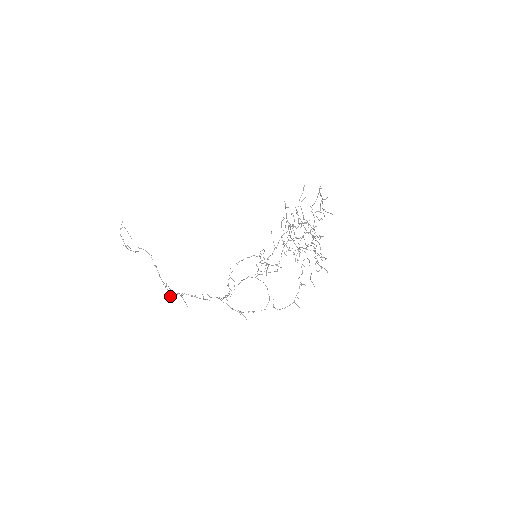
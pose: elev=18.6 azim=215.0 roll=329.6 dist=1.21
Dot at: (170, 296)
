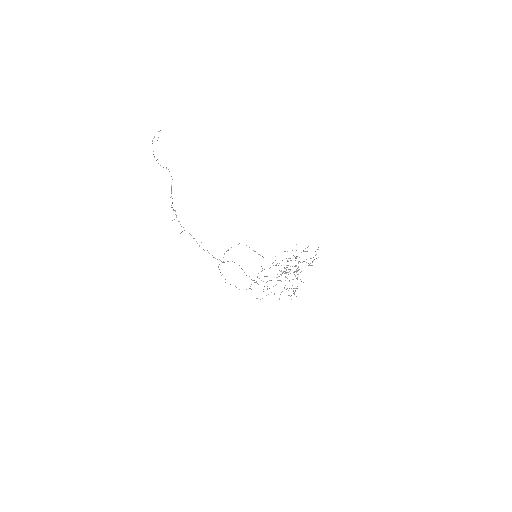
Dot at: occluded
